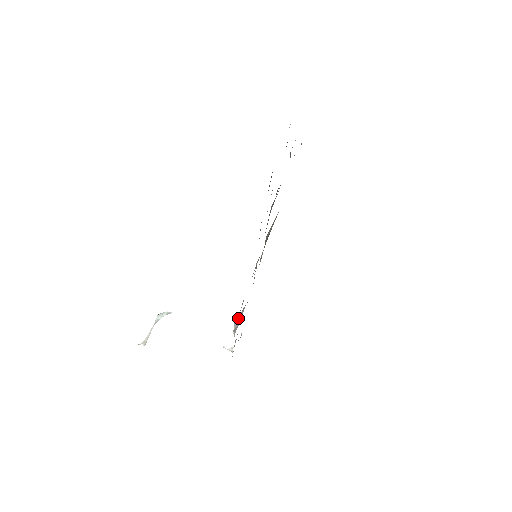
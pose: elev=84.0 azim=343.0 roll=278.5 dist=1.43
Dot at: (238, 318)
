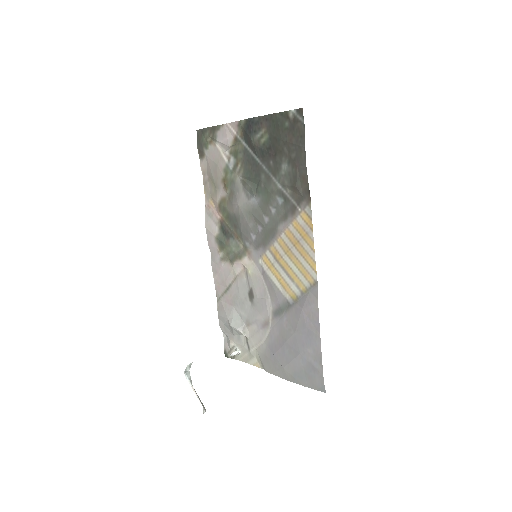
Dot at: (235, 322)
